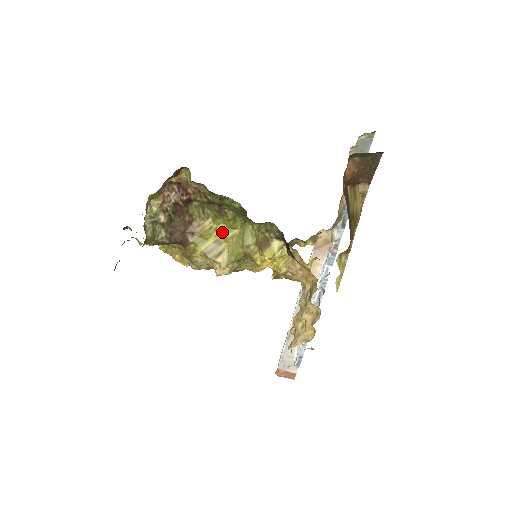
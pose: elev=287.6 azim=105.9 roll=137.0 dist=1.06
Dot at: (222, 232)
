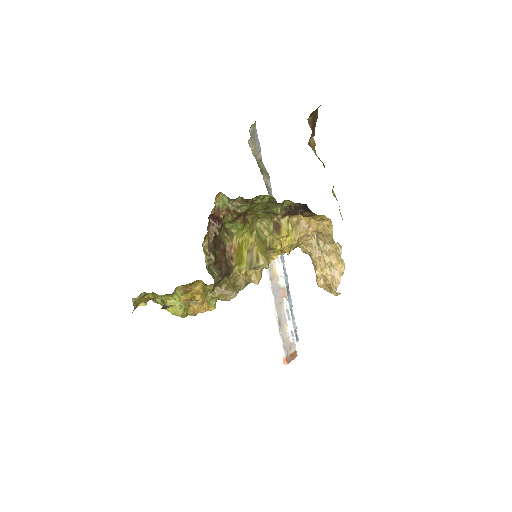
Dot at: (247, 241)
